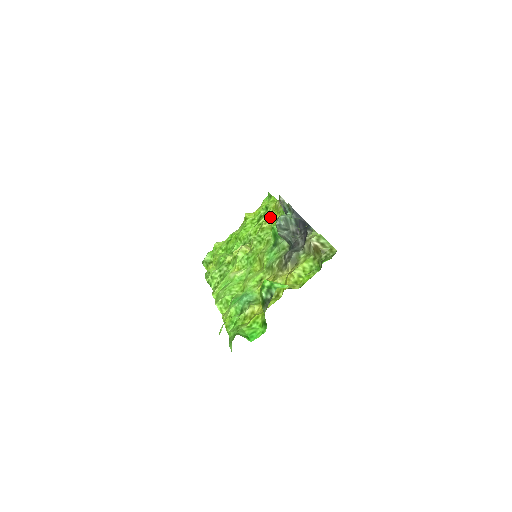
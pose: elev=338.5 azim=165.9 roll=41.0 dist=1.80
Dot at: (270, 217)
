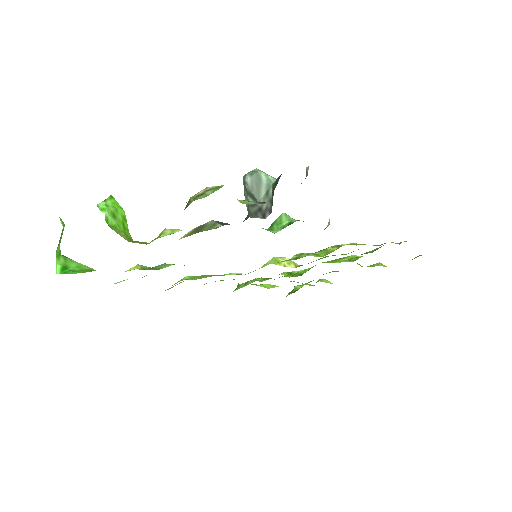
Dot at: occluded
